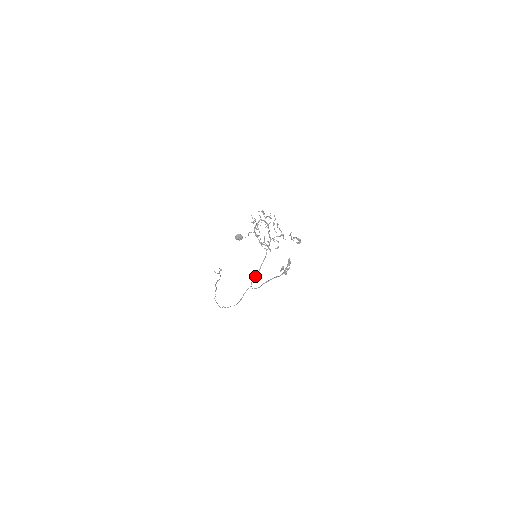
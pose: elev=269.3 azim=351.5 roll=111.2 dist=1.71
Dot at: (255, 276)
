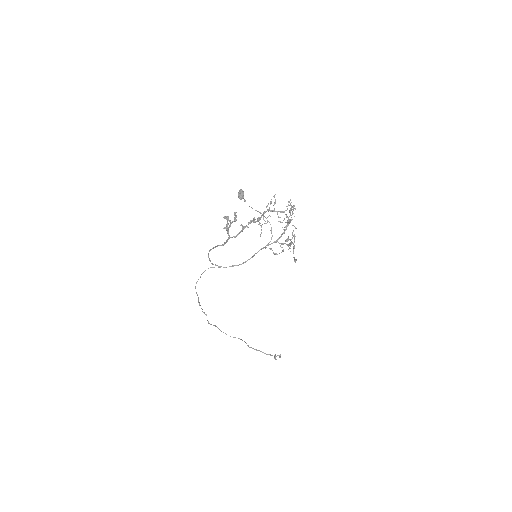
Dot at: (232, 266)
